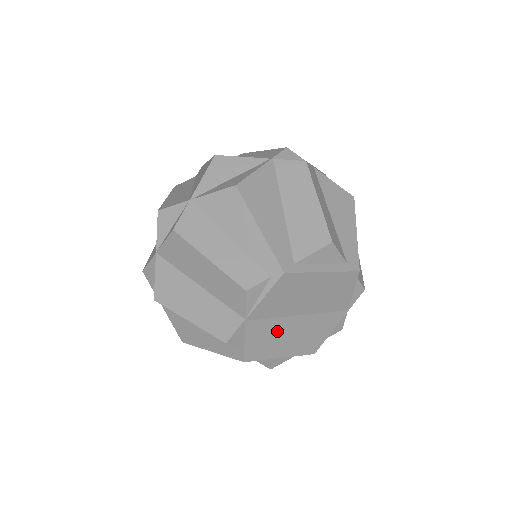
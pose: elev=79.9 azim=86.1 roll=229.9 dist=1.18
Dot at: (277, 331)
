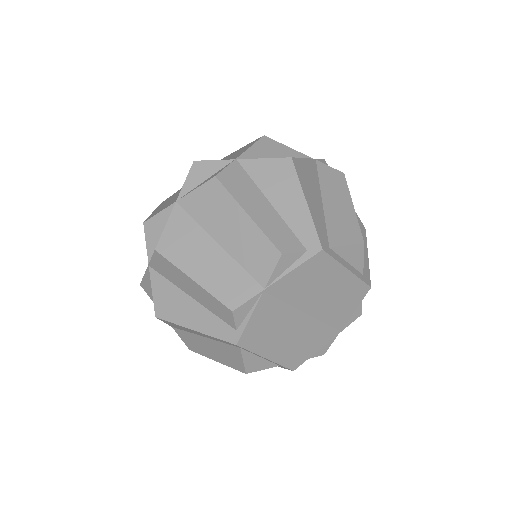
Dot at: (280, 321)
